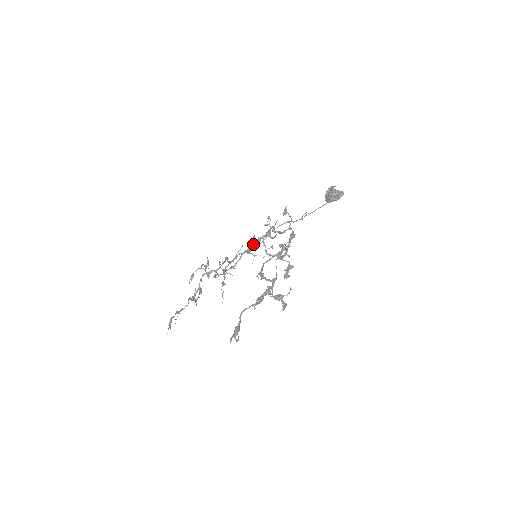
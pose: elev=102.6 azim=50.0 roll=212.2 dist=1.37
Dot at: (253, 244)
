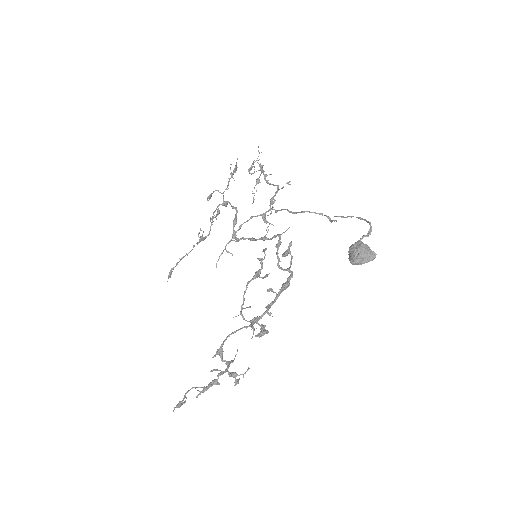
Dot at: (256, 240)
